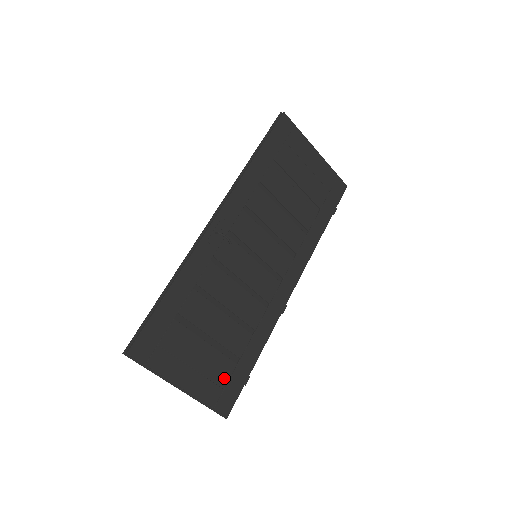
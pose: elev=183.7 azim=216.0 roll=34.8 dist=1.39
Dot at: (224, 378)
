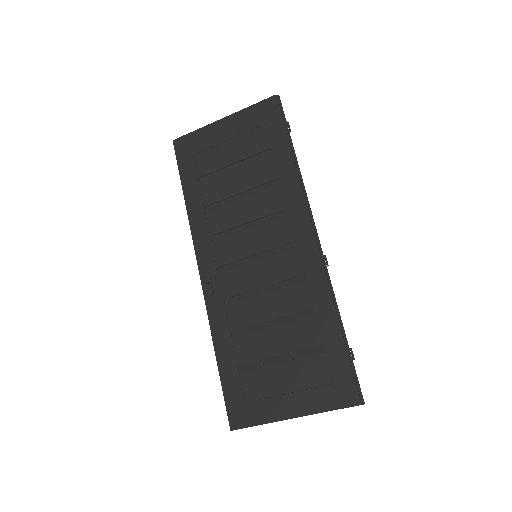
Dot at: (324, 375)
